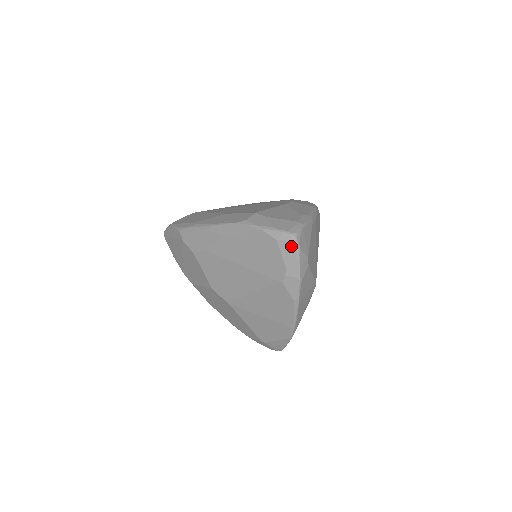
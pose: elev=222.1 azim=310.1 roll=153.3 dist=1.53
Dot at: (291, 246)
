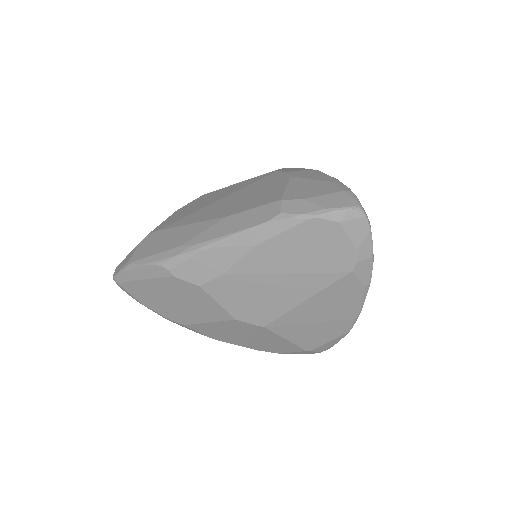
Dot at: (360, 223)
